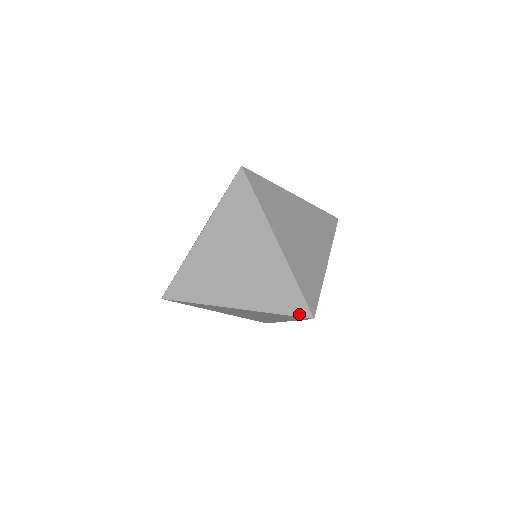
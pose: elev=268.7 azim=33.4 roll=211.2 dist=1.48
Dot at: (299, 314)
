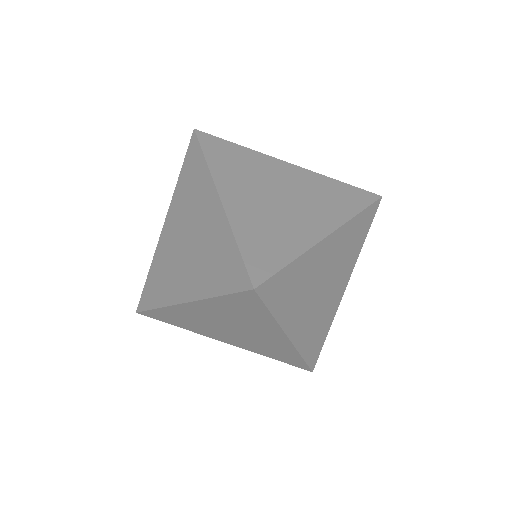
Dot at: (371, 200)
